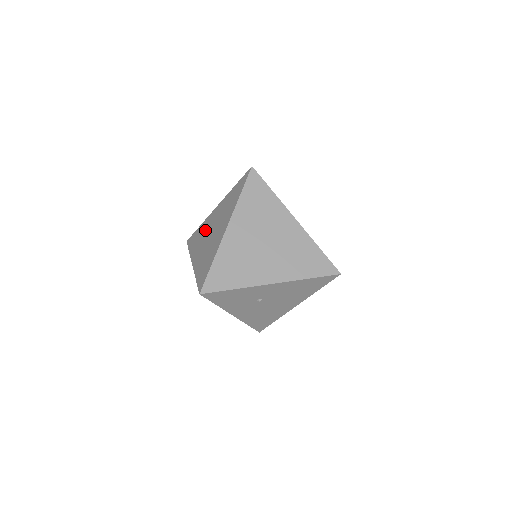
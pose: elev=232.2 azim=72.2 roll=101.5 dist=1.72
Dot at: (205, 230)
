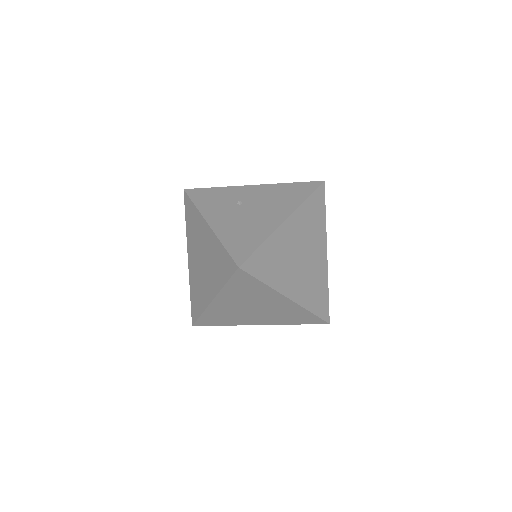
Dot at: occluded
